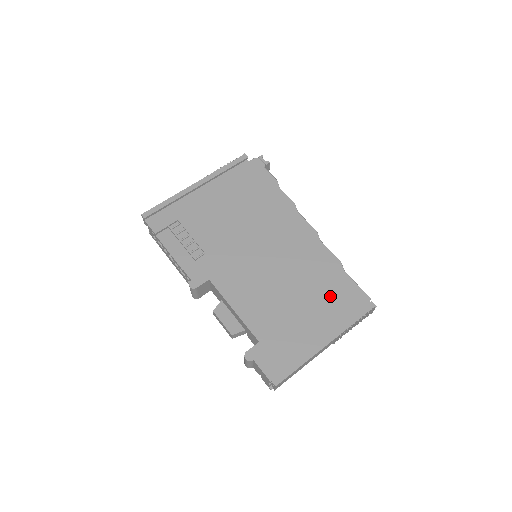
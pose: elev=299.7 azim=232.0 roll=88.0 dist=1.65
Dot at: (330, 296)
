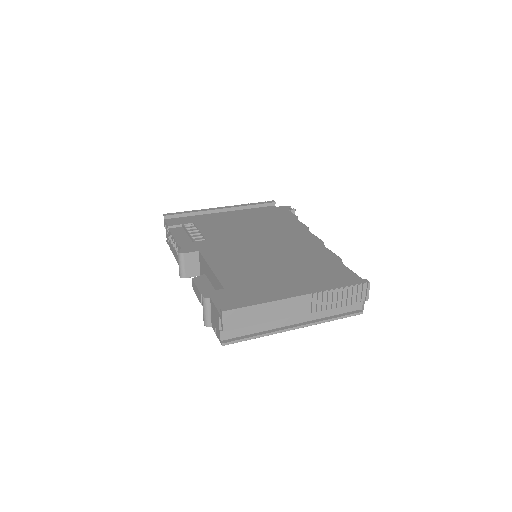
Dot at: (319, 274)
